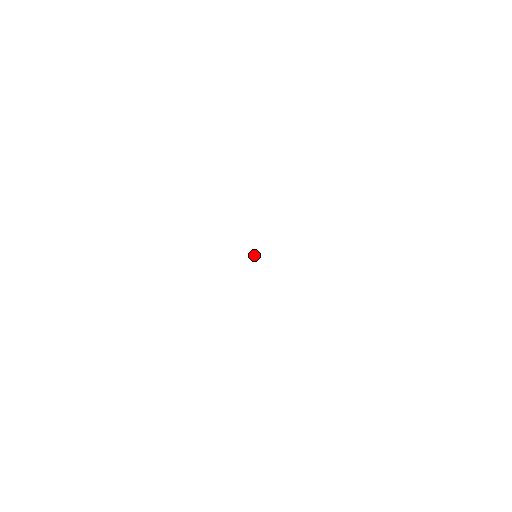
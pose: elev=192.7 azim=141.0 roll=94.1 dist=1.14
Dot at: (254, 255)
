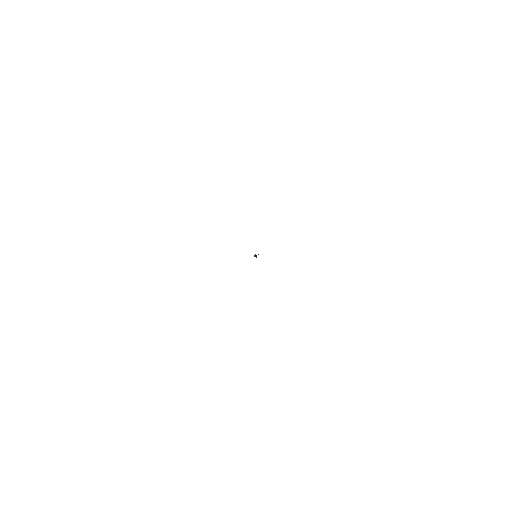
Dot at: occluded
